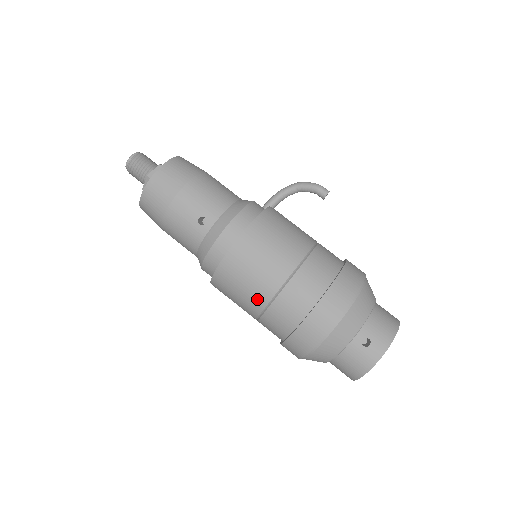
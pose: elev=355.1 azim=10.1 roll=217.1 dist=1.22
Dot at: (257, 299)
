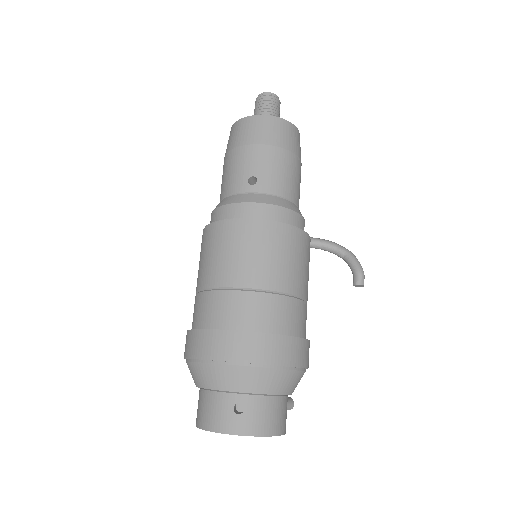
Dot at: (213, 275)
